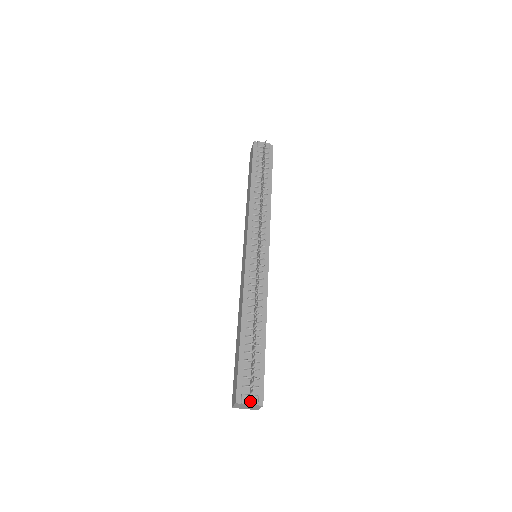
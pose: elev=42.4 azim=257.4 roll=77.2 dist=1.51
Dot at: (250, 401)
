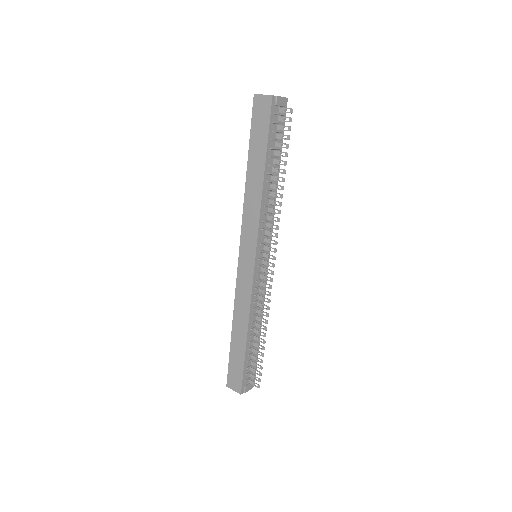
Dot at: (249, 389)
